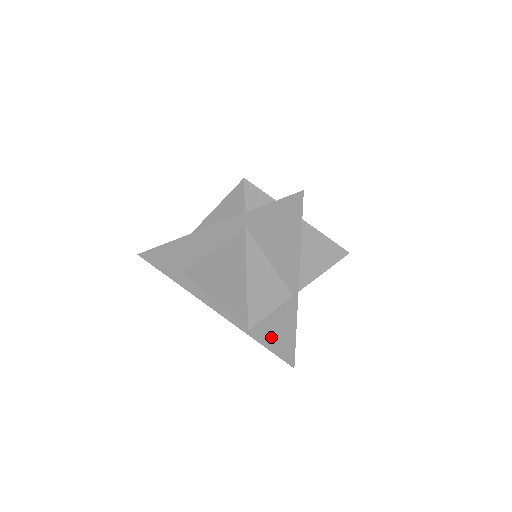
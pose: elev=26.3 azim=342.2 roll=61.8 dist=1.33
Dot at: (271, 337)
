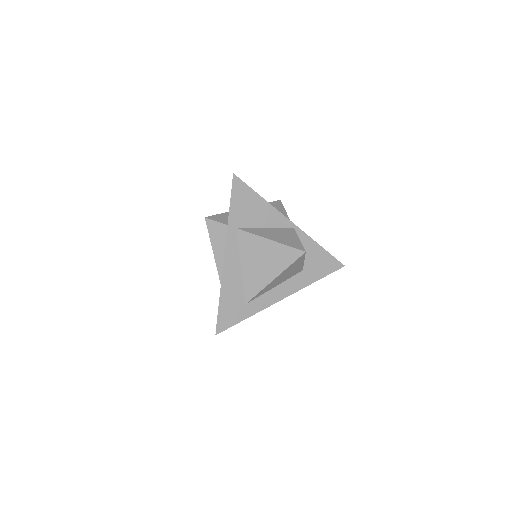
Dot at: (317, 267)
